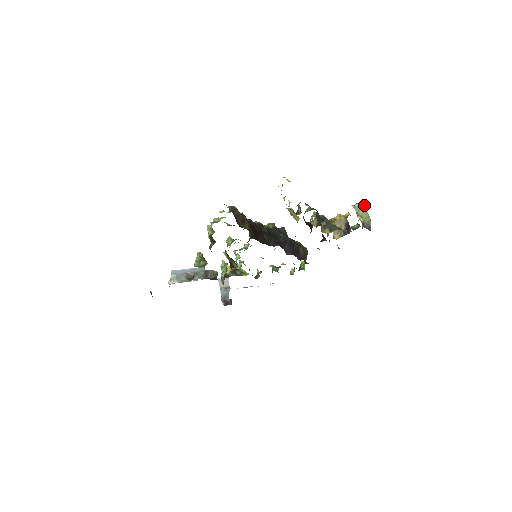
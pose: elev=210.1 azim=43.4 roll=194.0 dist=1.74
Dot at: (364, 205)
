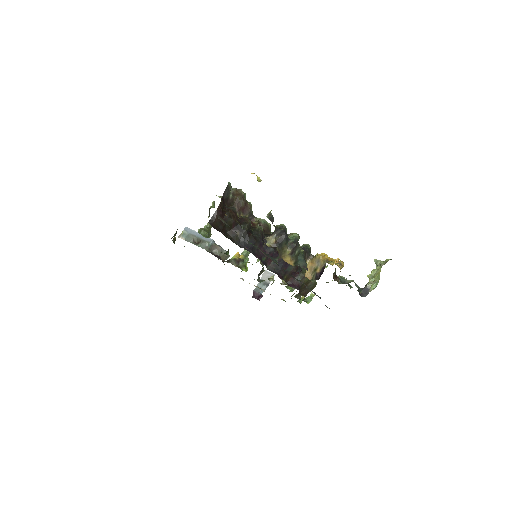
Dot at: (382, 265)
